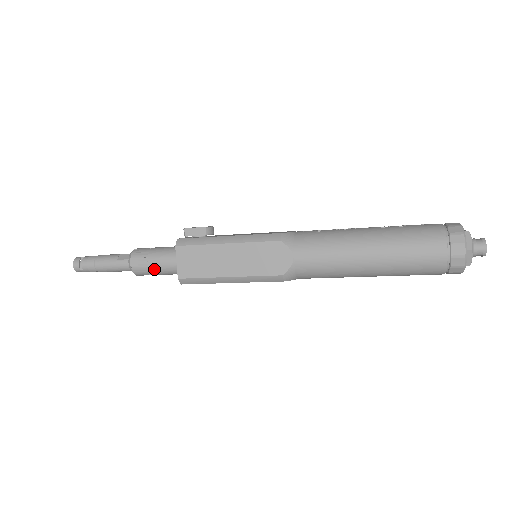
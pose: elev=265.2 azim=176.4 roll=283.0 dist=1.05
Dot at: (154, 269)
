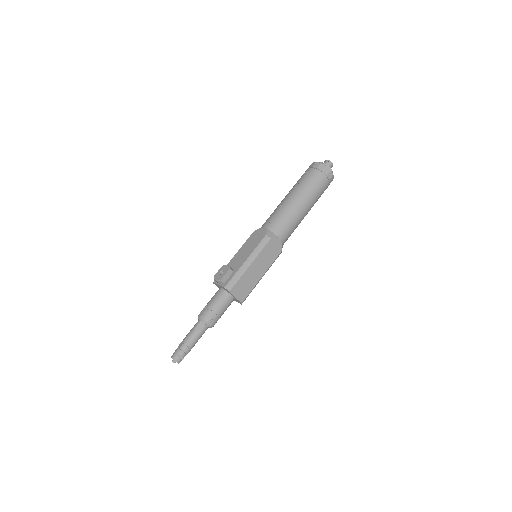
Dot at: (222, 313)
